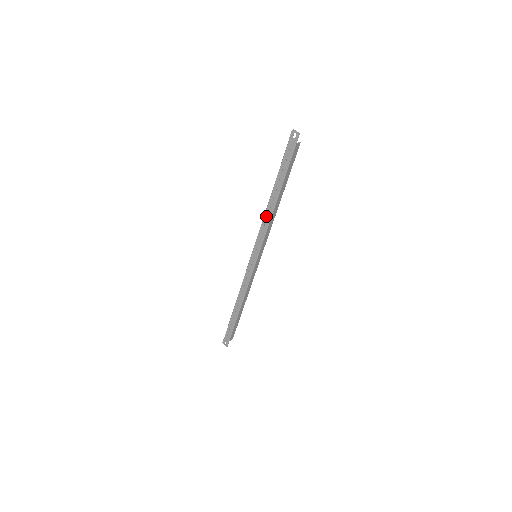
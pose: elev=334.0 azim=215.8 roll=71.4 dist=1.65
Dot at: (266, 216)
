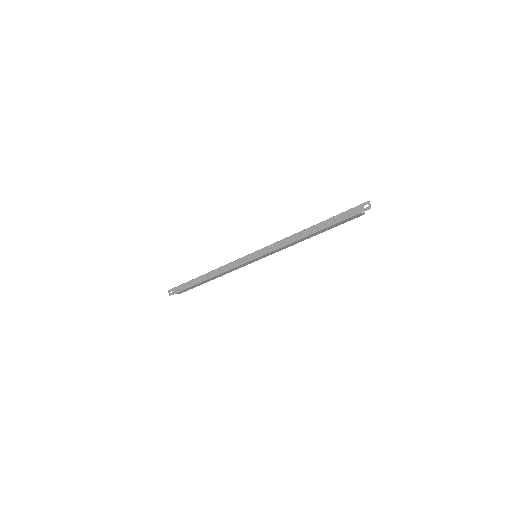
Dot at: (292, 237)
